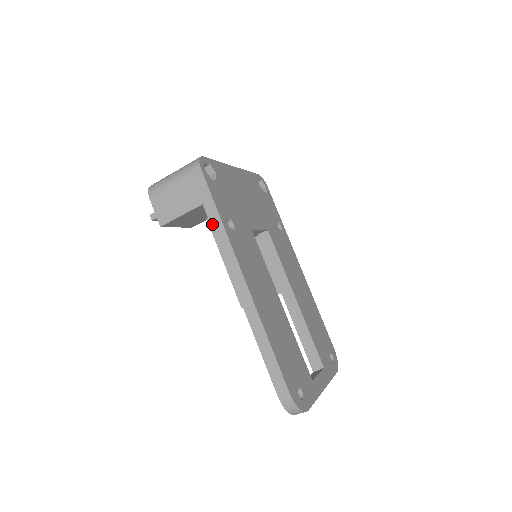
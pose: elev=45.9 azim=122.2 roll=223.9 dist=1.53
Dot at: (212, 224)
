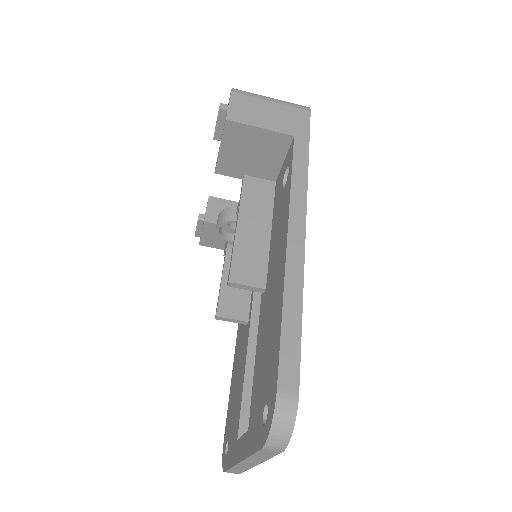
Dot at: (295, 157)
